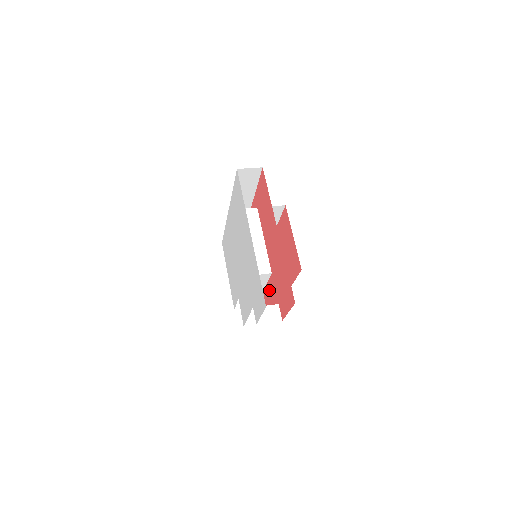
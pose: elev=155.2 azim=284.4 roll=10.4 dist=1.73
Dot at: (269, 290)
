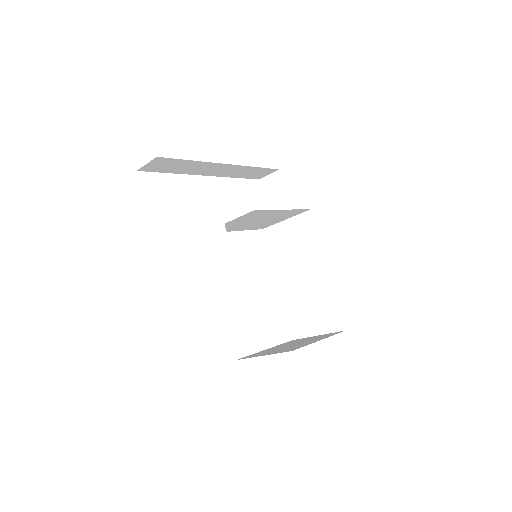
Dot at: occluded
